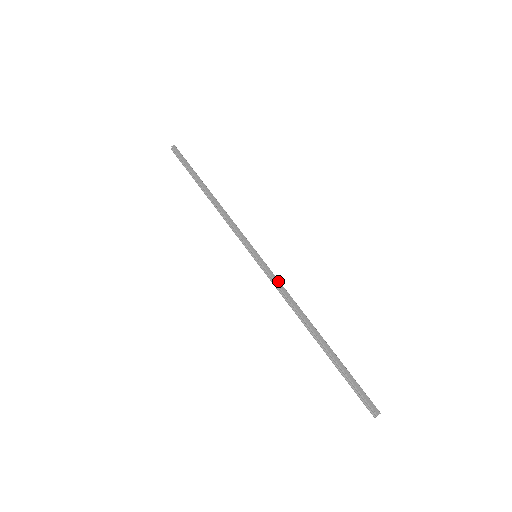
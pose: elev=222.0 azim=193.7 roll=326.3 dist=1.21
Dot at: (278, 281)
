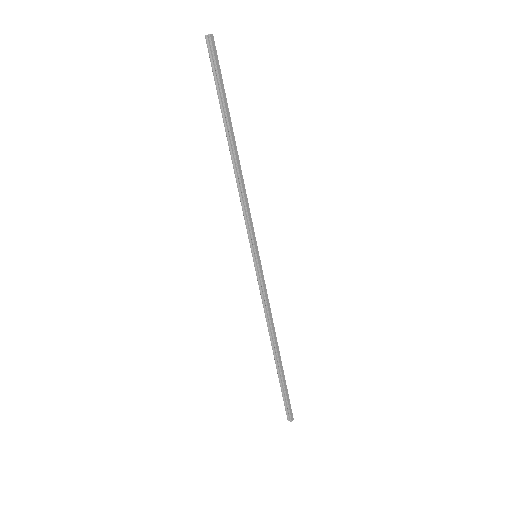
Dot at: occluded
